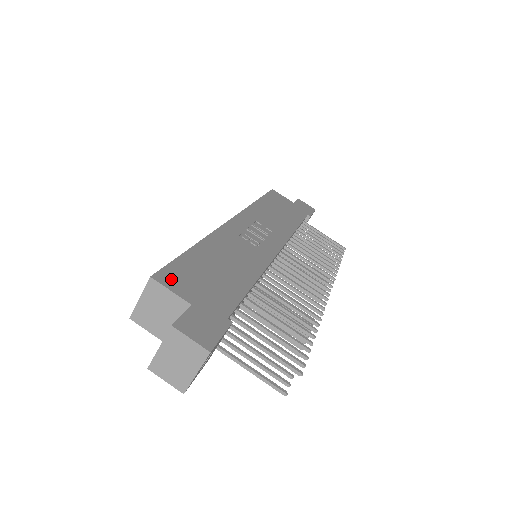
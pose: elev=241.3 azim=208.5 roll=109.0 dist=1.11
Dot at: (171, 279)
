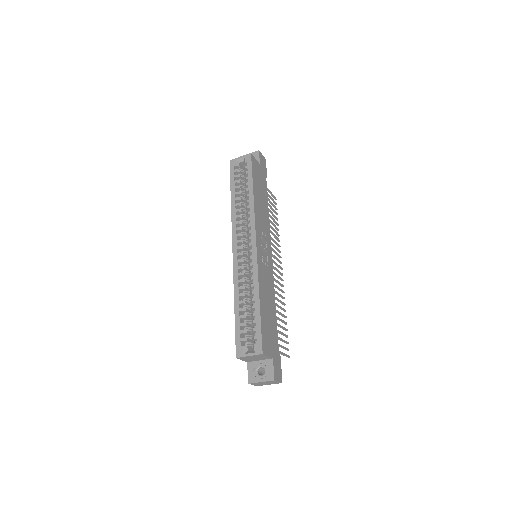
Dot at: (266, 347)
